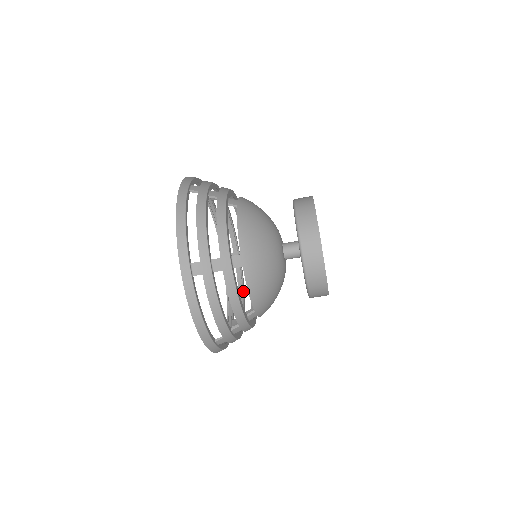
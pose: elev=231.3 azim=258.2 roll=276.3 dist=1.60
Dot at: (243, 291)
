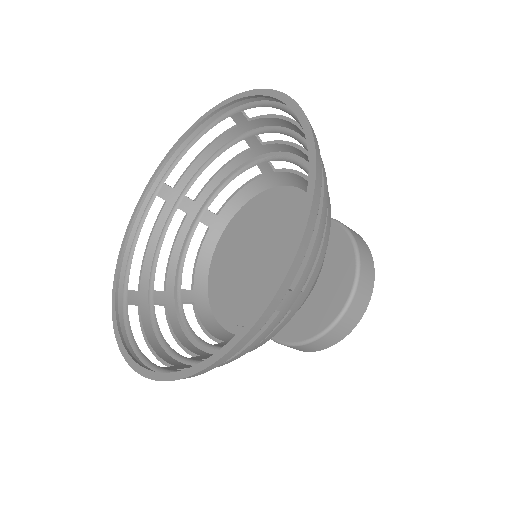
Dot at: (159, 252)
